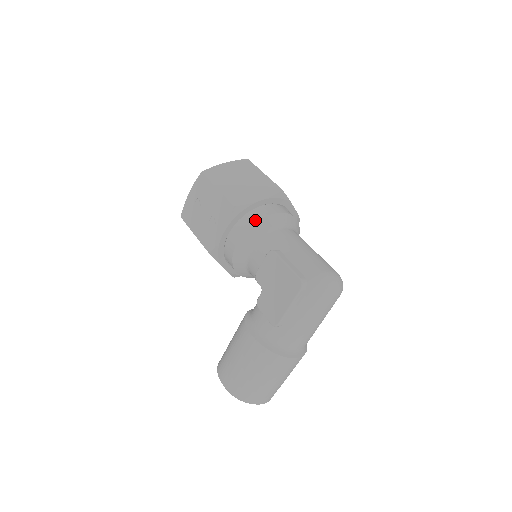
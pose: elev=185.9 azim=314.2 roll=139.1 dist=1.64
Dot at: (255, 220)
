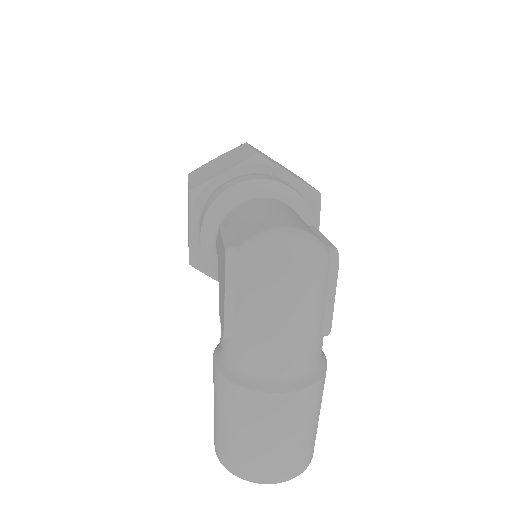
Dot at: (214, 199)
